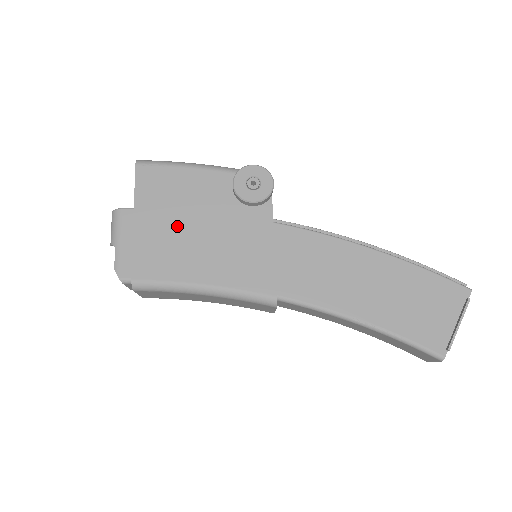
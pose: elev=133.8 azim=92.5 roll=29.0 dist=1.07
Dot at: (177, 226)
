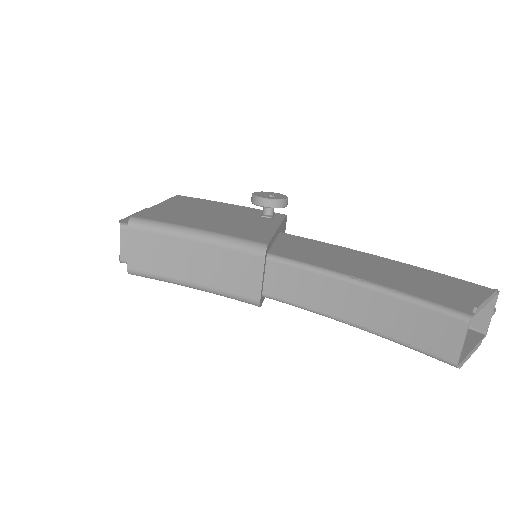
Dot at: (192, 211)
